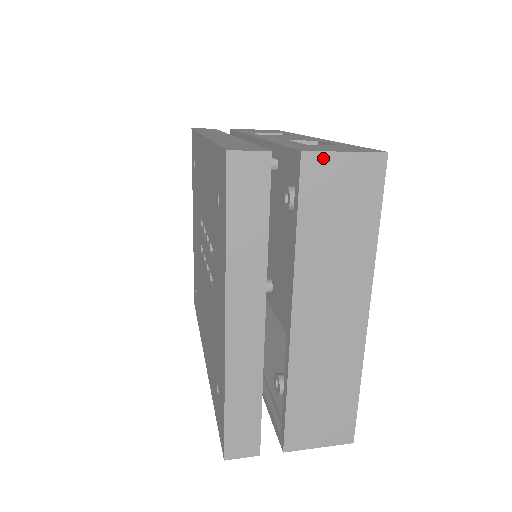
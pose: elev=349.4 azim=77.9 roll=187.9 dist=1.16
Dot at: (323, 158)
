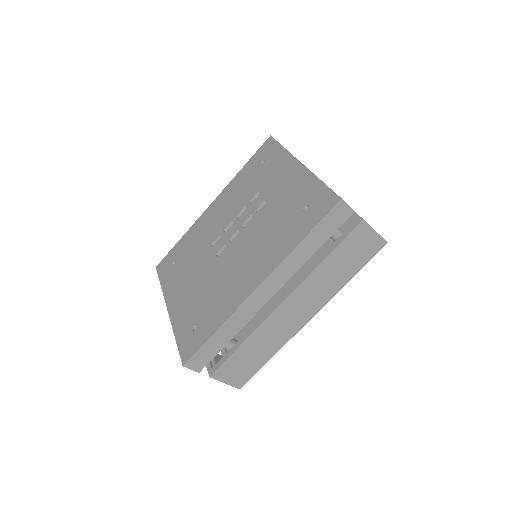
Dot at: occluded
